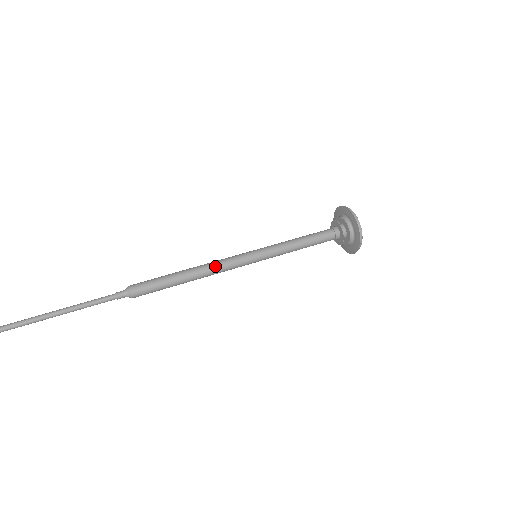
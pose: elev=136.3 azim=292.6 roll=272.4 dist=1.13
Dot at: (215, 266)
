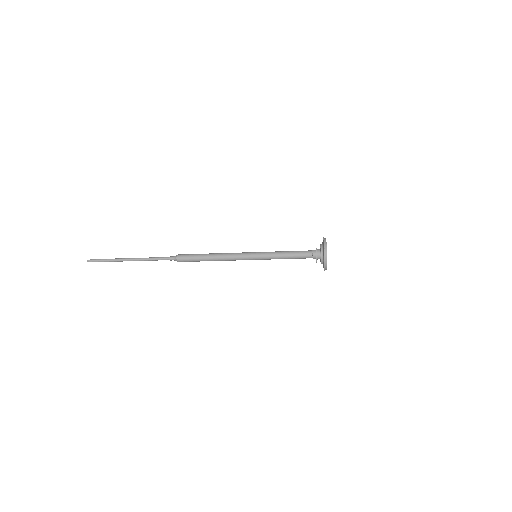
Dot at: (228, 253)
